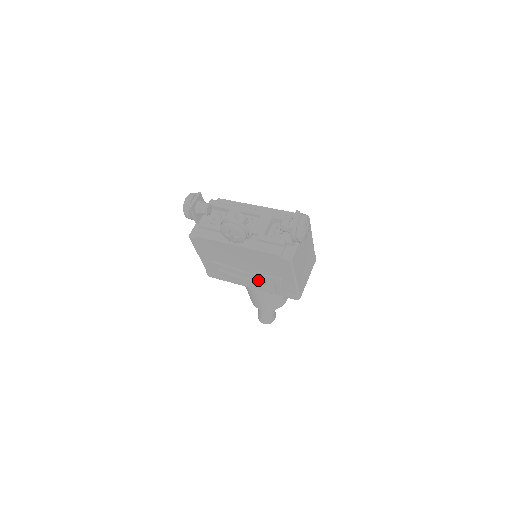
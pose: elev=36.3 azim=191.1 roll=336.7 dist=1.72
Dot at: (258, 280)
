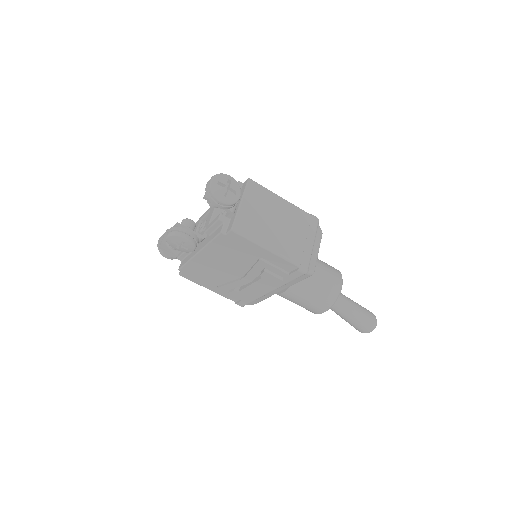
Dot at: (257, 278)
